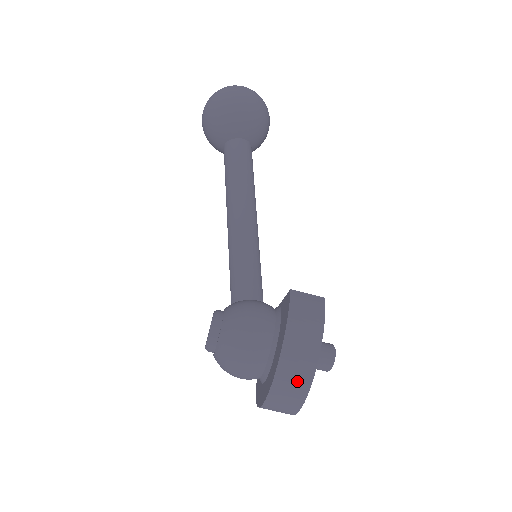
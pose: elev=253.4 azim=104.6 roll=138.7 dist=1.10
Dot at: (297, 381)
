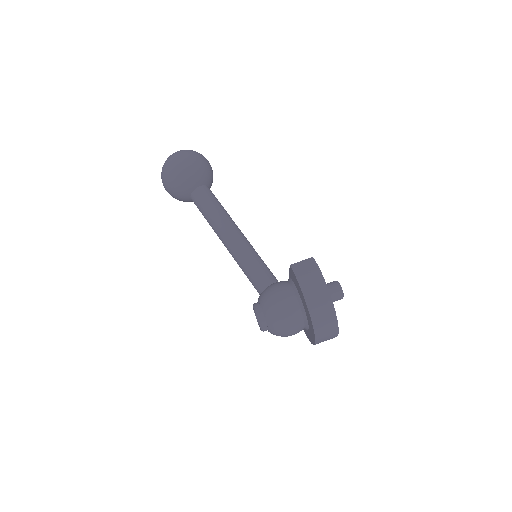
Dot at: (326, 315)
